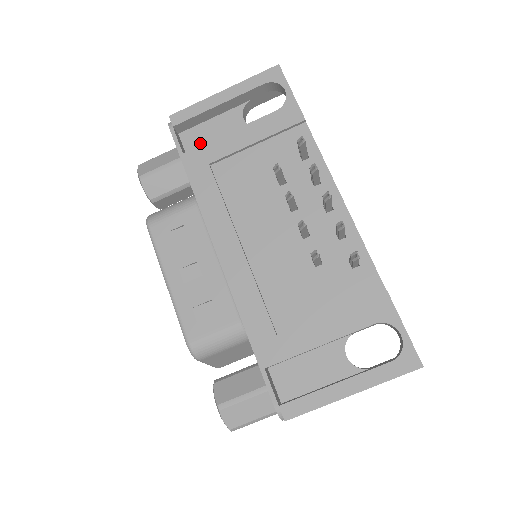
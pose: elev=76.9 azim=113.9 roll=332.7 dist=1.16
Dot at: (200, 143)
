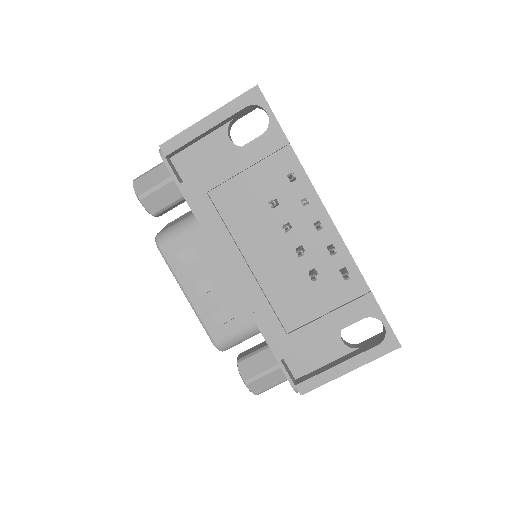
Dot at: (192, 166)
